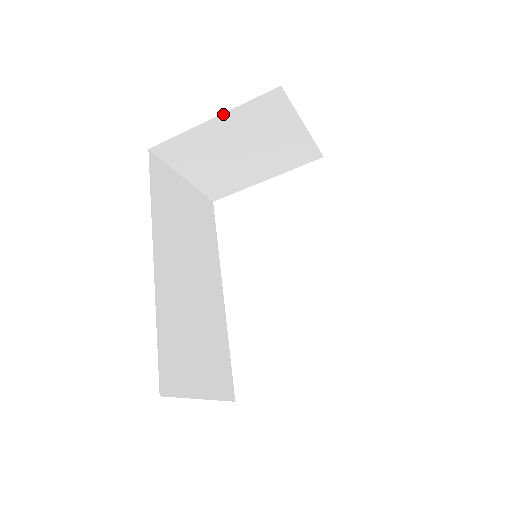
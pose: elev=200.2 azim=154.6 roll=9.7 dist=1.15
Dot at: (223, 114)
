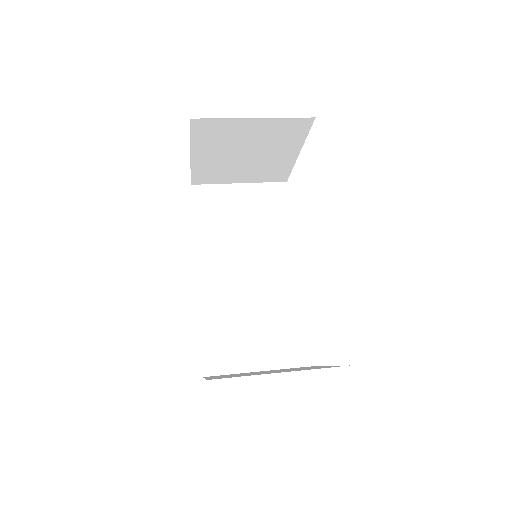
Dot at: (191, 150)
